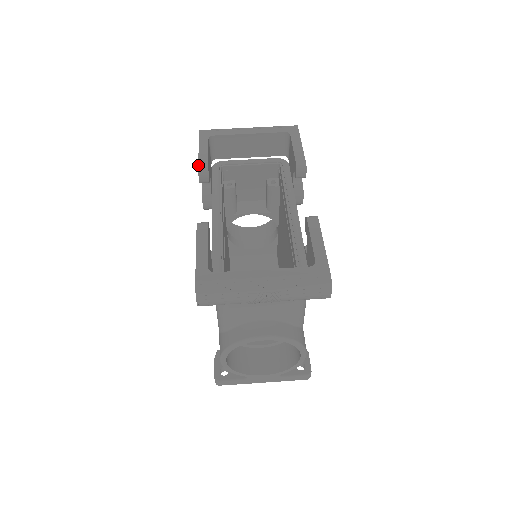
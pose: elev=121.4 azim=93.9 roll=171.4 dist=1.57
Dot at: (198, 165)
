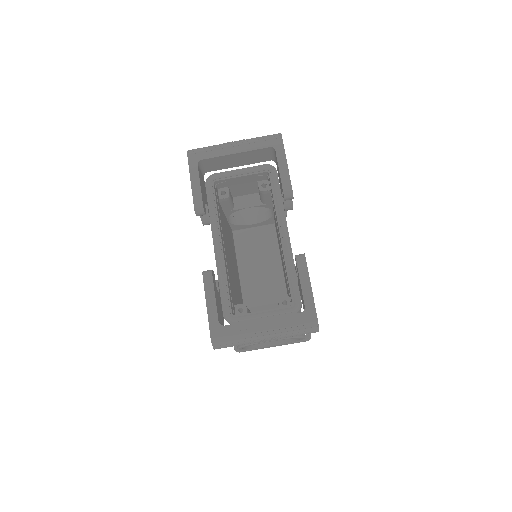
Dot at: (193, 203)
